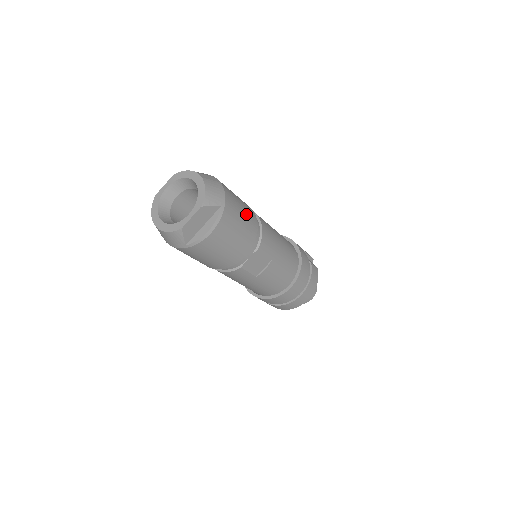
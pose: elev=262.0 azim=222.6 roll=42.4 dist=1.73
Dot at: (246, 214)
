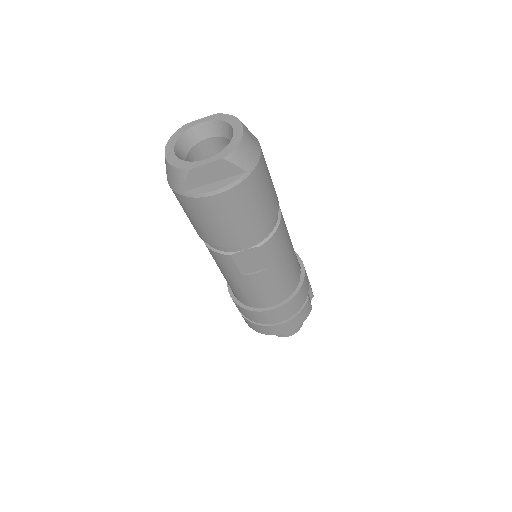
Dot at: (269, 200)
